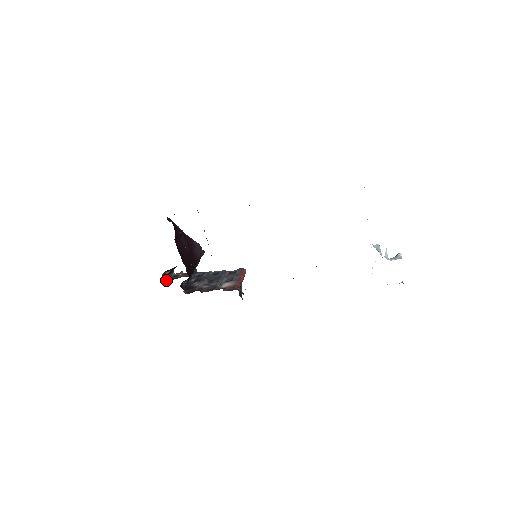
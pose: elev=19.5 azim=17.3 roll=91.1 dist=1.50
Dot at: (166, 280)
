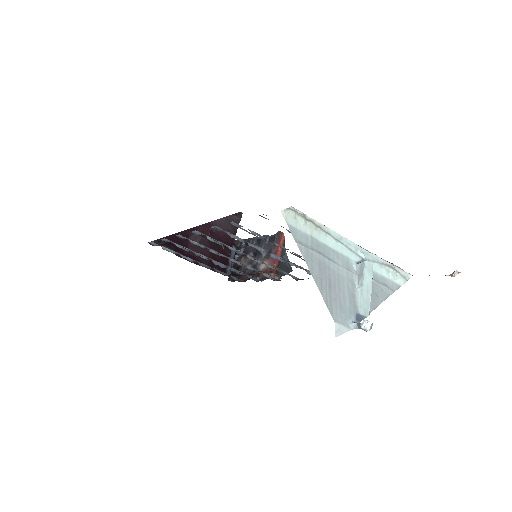
Dot at: occluded
